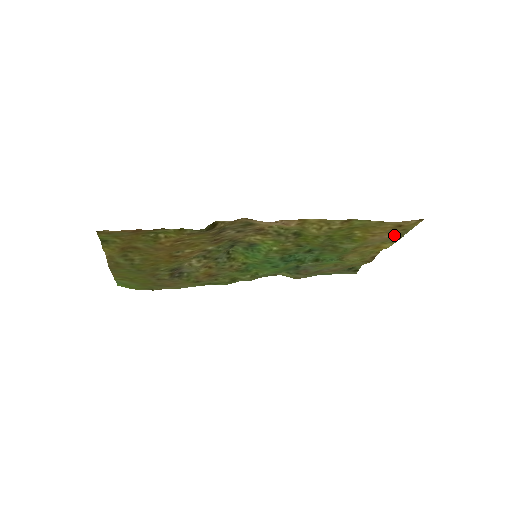
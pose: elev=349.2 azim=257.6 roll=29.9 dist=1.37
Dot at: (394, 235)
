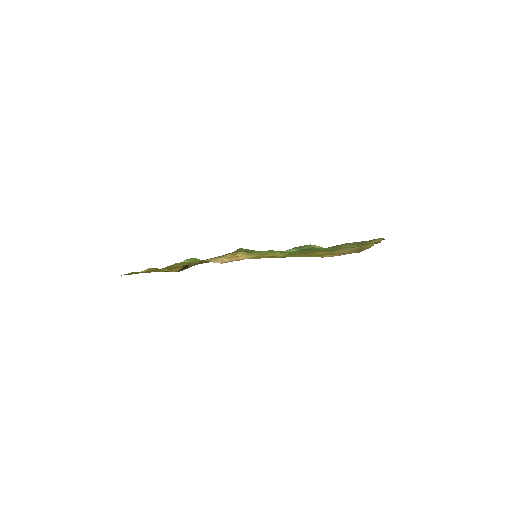
Dot at: occluded
